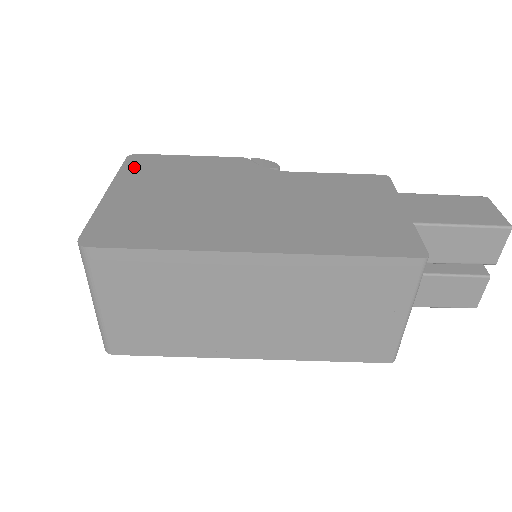
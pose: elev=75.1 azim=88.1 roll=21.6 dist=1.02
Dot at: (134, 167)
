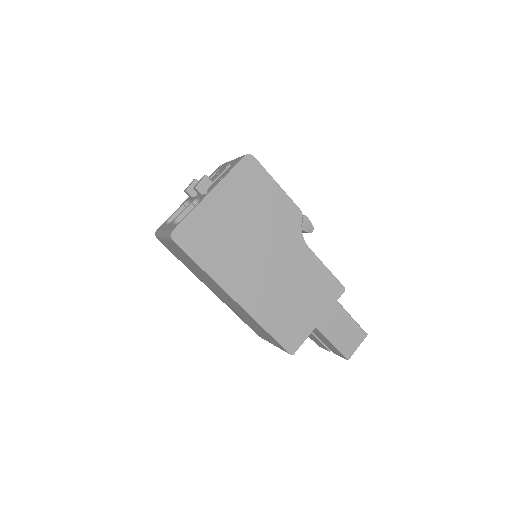
Dot at: (241, 173)
